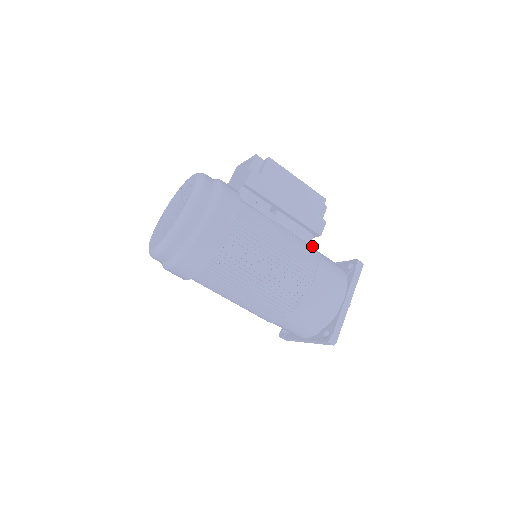
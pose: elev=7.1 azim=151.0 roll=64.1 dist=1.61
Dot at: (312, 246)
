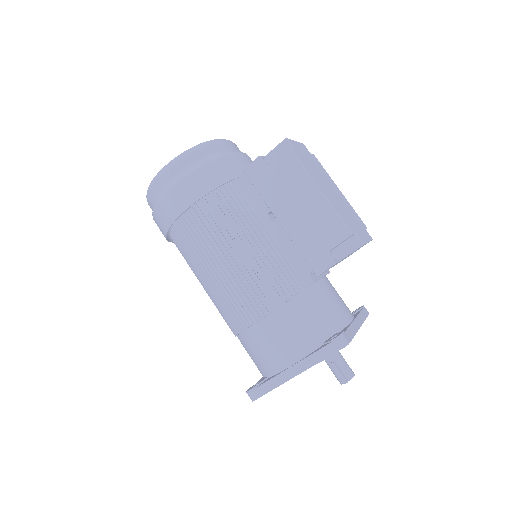
Dot at: (306, 282)
